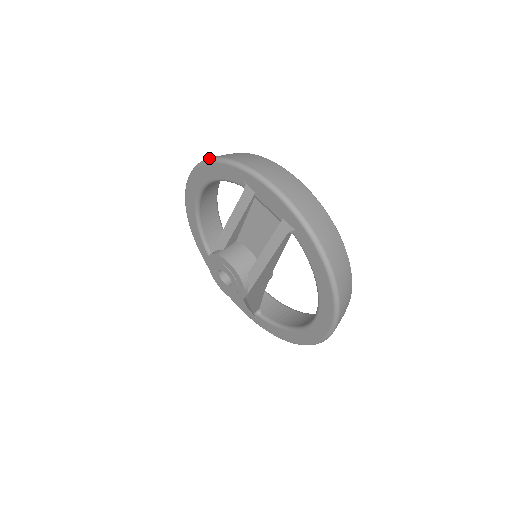
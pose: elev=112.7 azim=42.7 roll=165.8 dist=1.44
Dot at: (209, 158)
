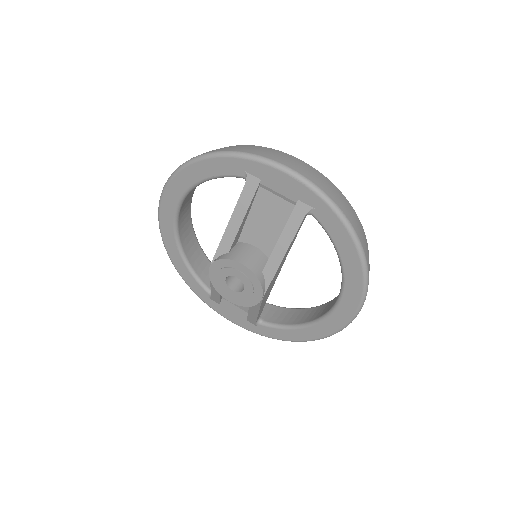
Dot at: (194, 157)
